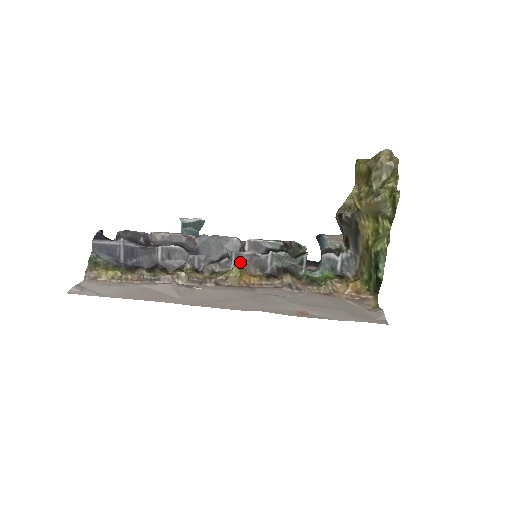
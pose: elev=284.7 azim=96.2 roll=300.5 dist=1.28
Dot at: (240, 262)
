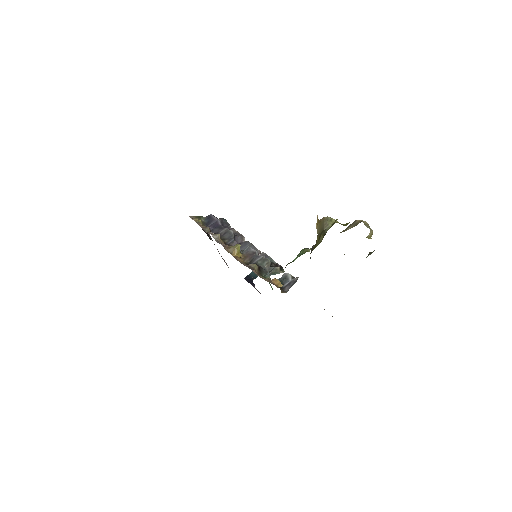
Dot at: (246, 253)
